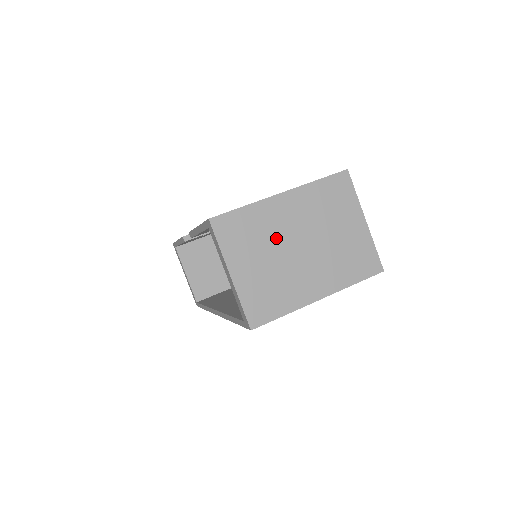
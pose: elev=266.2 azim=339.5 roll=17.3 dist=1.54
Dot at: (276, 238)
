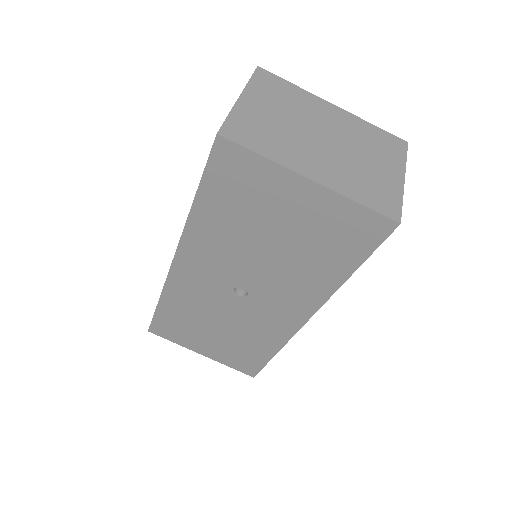
Dot at: (304, 116)
